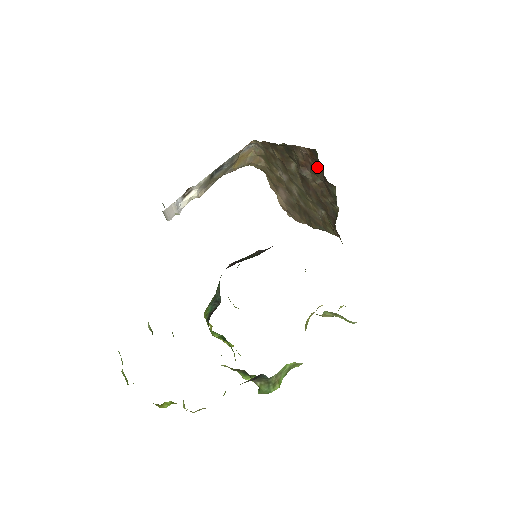
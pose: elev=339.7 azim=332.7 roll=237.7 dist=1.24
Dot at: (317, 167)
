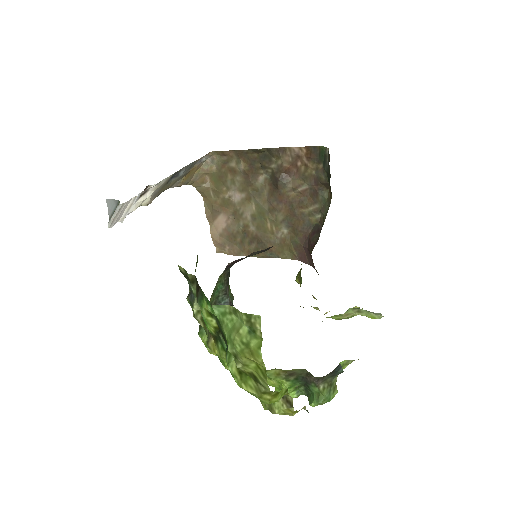
Dot at: (310, 169)
